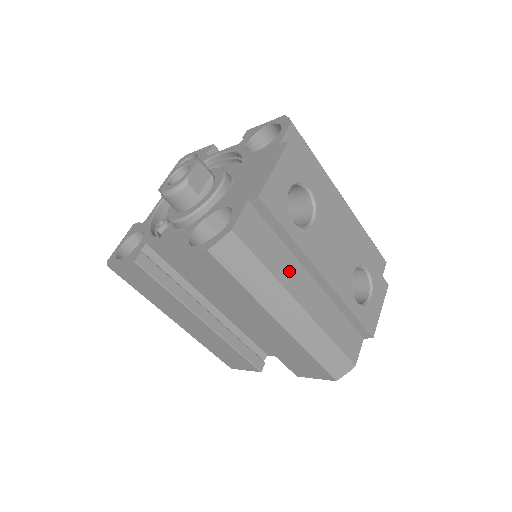
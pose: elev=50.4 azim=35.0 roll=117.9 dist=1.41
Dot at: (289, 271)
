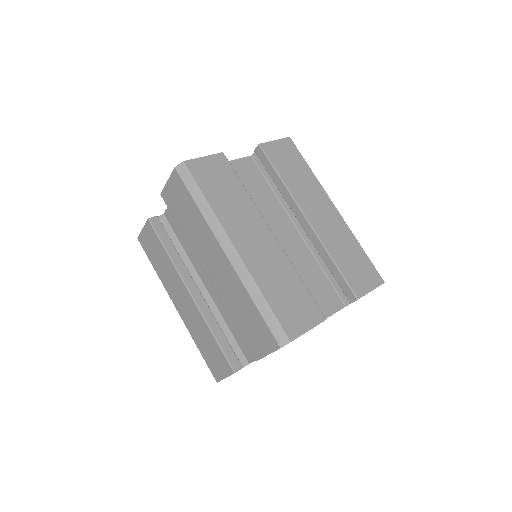
Dot at: occluded
